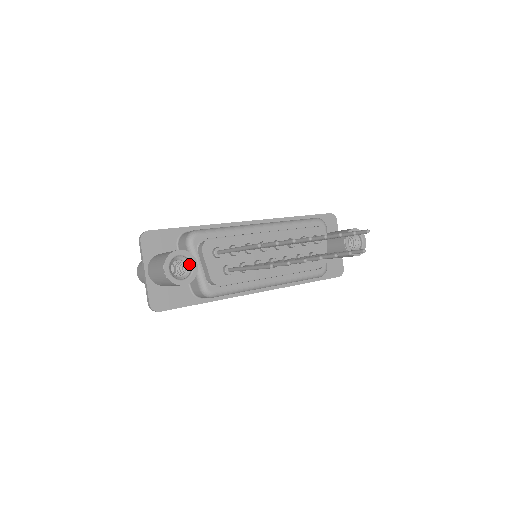
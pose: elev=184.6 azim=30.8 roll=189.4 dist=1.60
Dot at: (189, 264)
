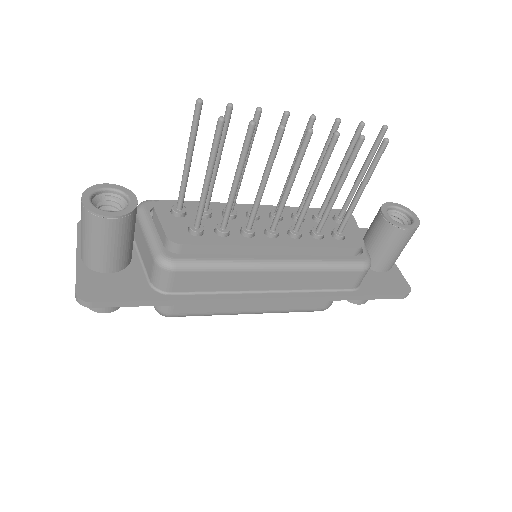
Dot at: (126, 203)
